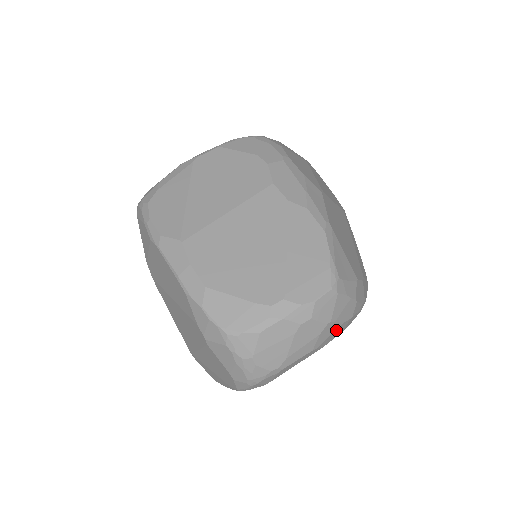
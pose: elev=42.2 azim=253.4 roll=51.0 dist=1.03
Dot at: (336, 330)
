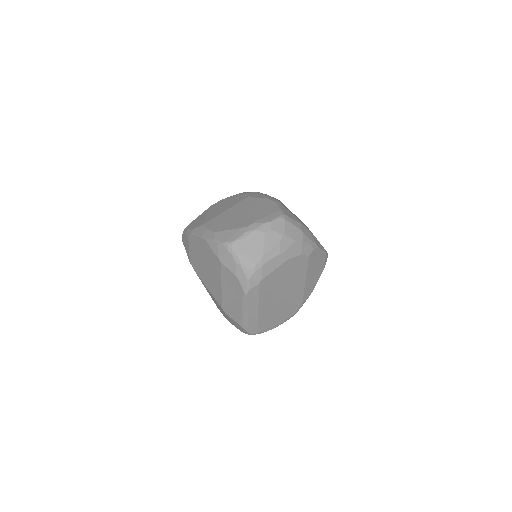
Dot at: (293, 245)
